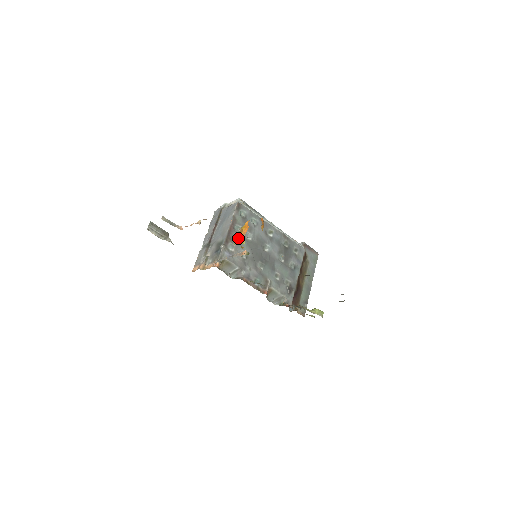
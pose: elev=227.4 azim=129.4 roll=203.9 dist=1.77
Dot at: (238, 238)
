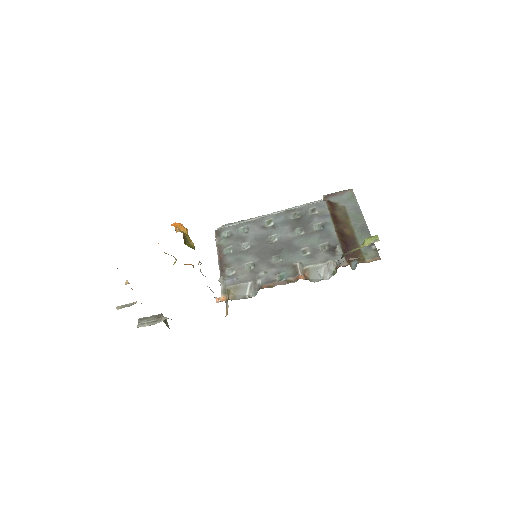
Dot at: occluded
